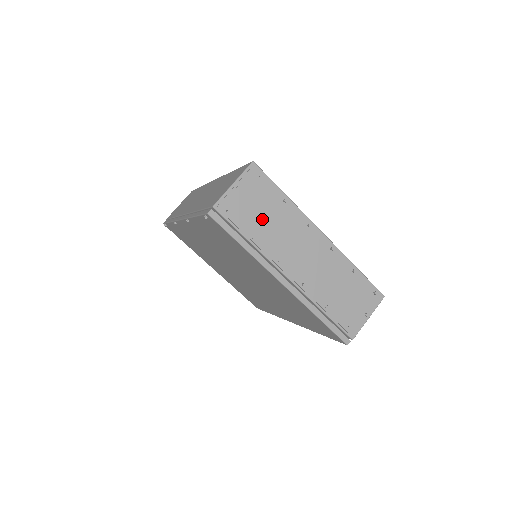
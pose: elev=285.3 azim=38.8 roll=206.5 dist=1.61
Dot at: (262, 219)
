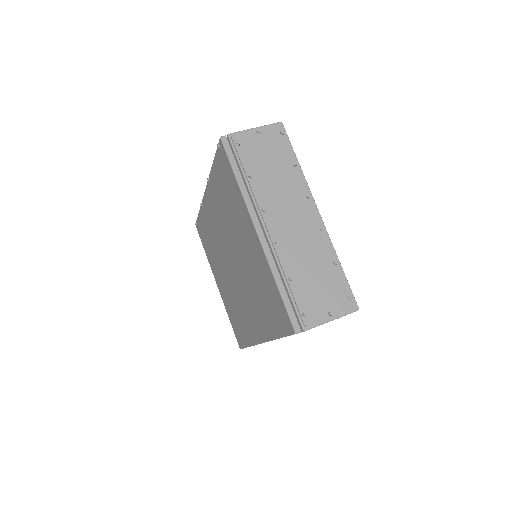
Dot at: (266, 166)
